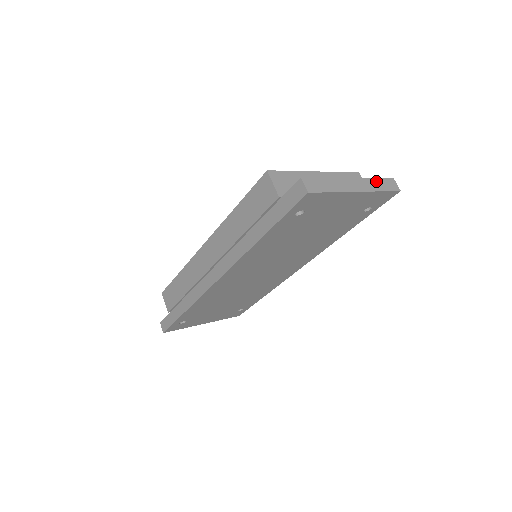
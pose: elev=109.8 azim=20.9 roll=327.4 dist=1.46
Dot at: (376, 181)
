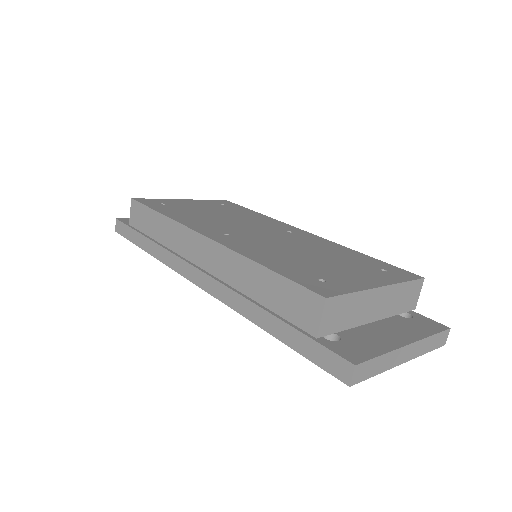
Dot at: (431, 339)
